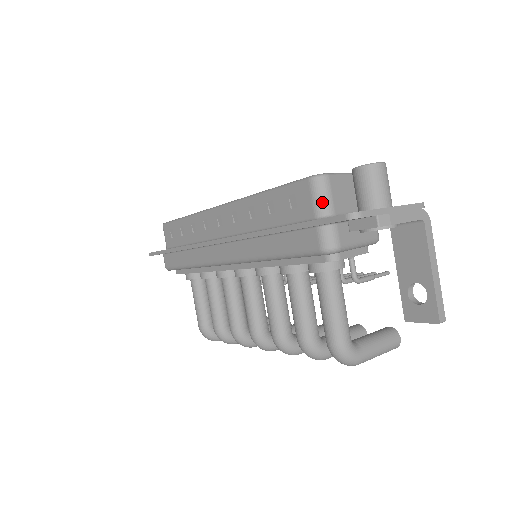
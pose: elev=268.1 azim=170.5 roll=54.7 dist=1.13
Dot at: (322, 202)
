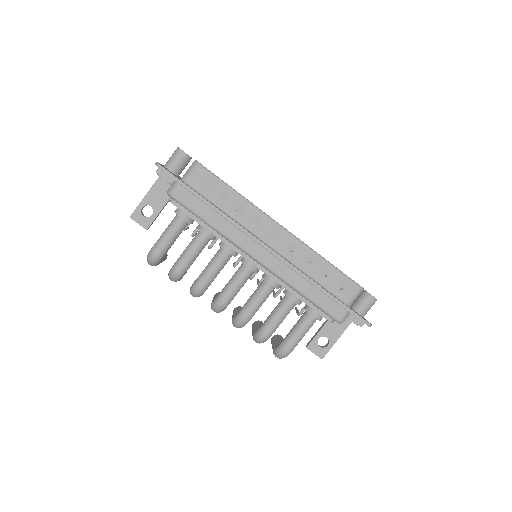
Dot at: (354, 300)
